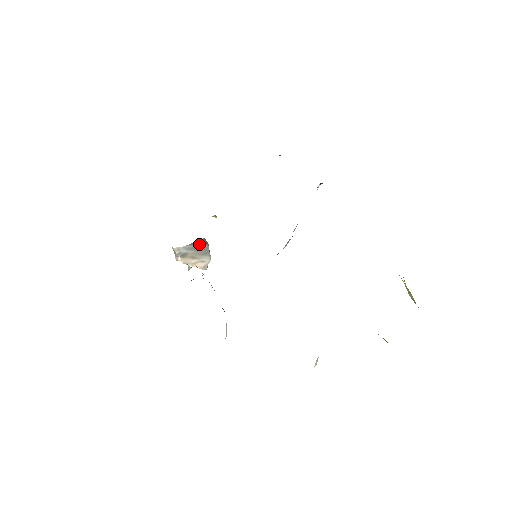
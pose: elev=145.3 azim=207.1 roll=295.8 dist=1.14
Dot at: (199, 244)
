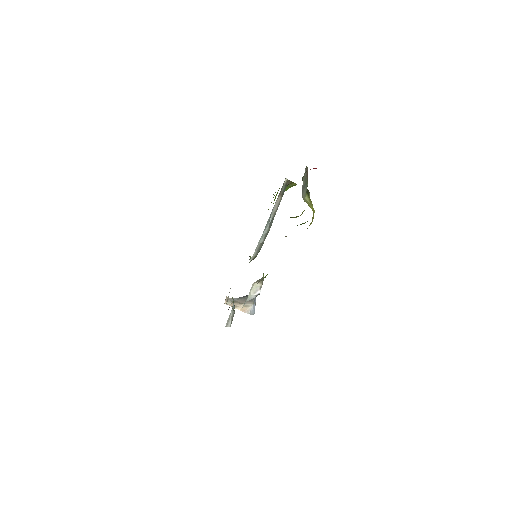
Dot at: occluded
